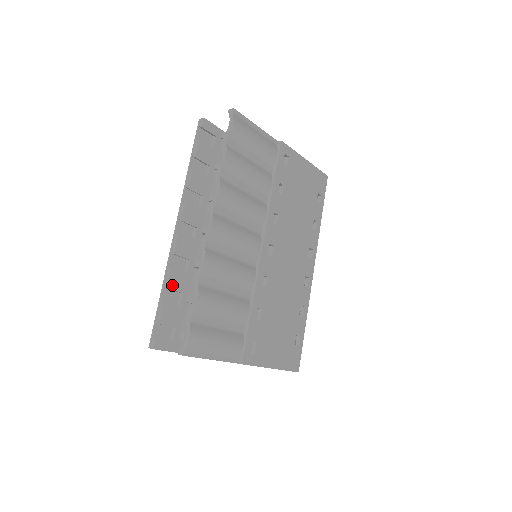
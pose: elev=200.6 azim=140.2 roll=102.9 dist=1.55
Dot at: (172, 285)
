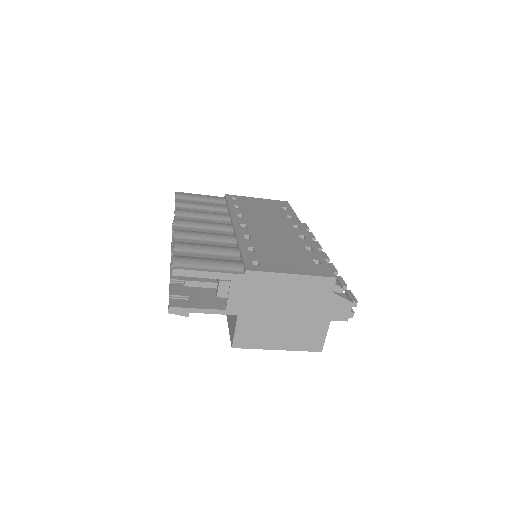
Dot at: (175, 278)
